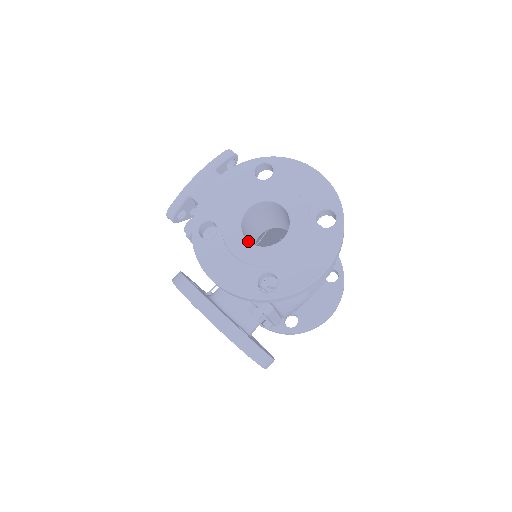
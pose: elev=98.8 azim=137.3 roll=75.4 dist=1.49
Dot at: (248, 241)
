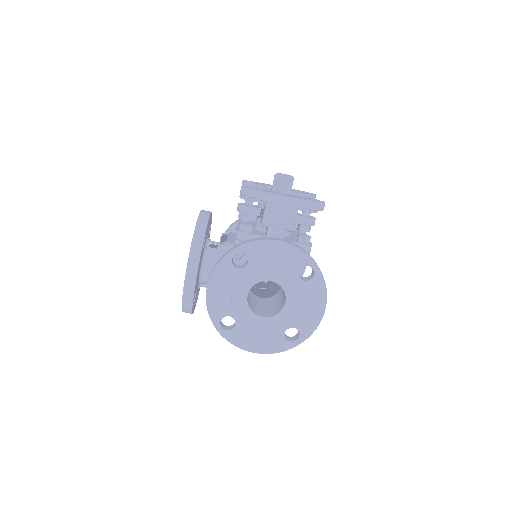
Dot at: occluded
